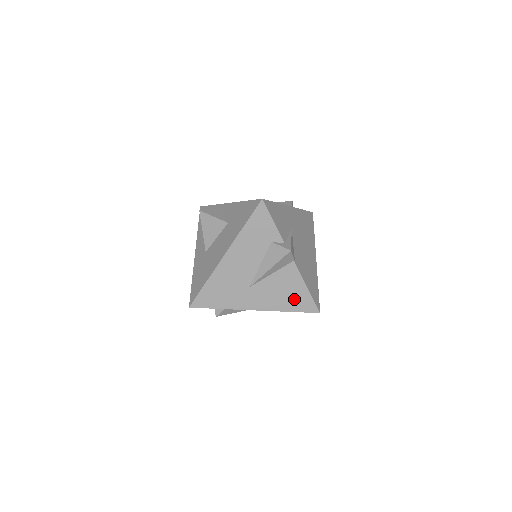
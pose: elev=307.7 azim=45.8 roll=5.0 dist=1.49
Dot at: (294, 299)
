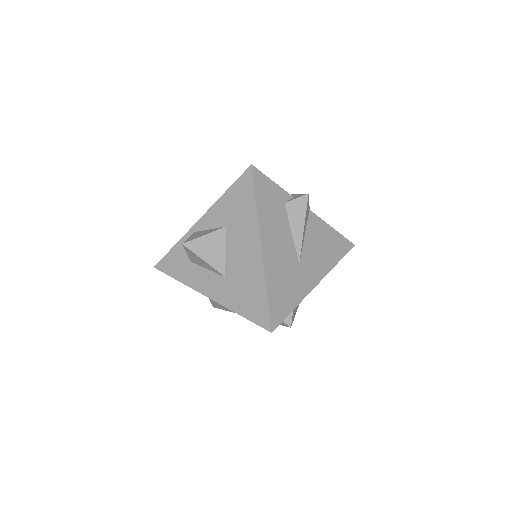
Dot at: (333, 247)
